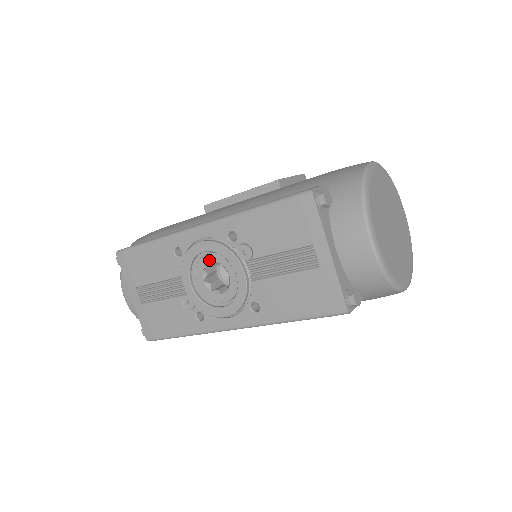
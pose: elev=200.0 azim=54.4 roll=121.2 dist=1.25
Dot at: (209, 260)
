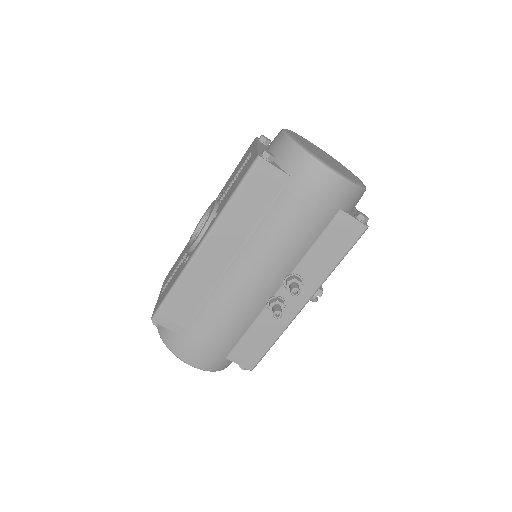
Dot at: occluded
